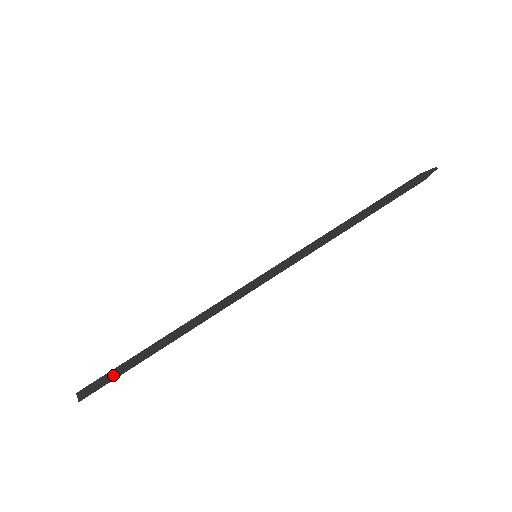
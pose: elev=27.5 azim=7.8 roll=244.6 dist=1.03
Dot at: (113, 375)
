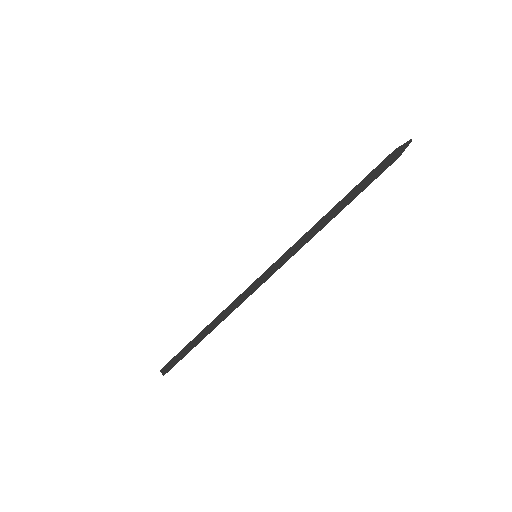
Dot at: (179, 358)
